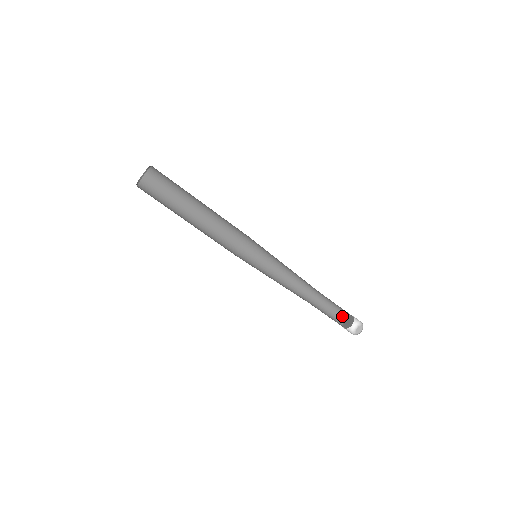
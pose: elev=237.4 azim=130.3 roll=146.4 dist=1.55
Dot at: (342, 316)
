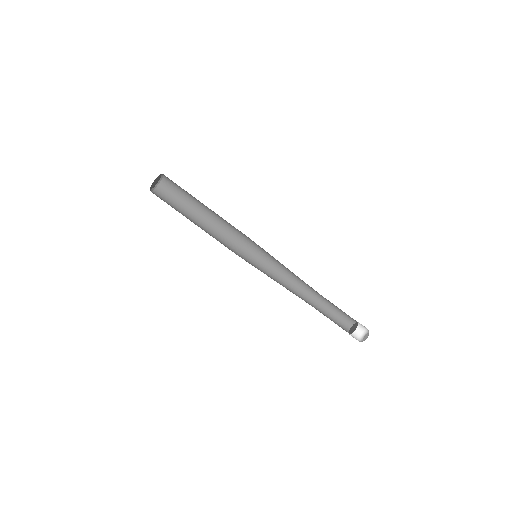
Dot at: occluded
